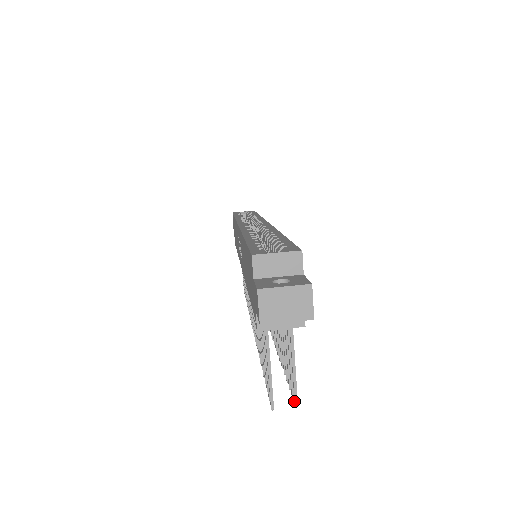
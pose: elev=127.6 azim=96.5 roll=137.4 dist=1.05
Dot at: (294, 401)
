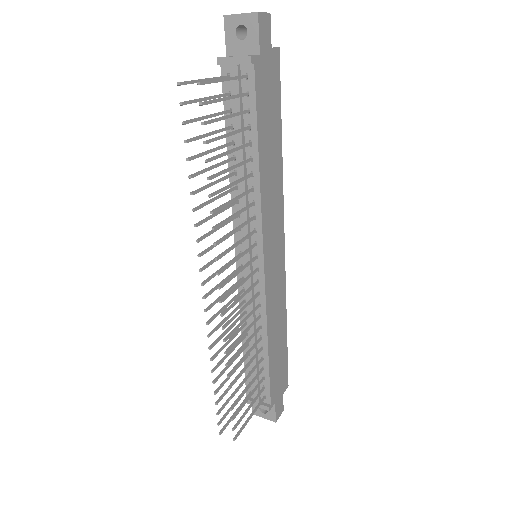
Dot at: (200, 84)
